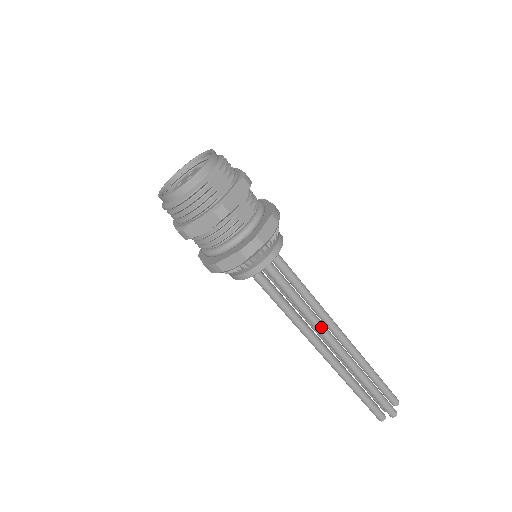
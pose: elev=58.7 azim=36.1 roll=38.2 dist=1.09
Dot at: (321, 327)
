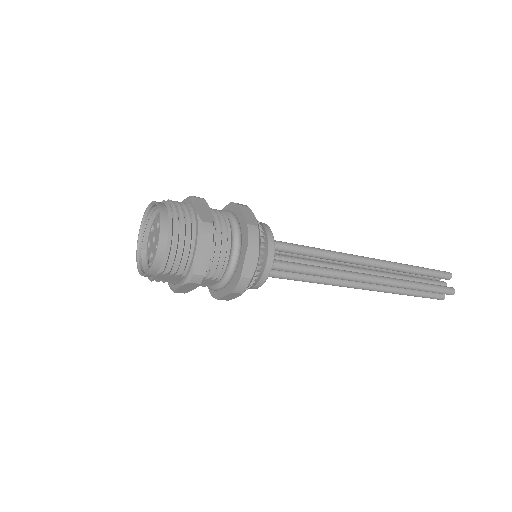
Dot at: occluded
